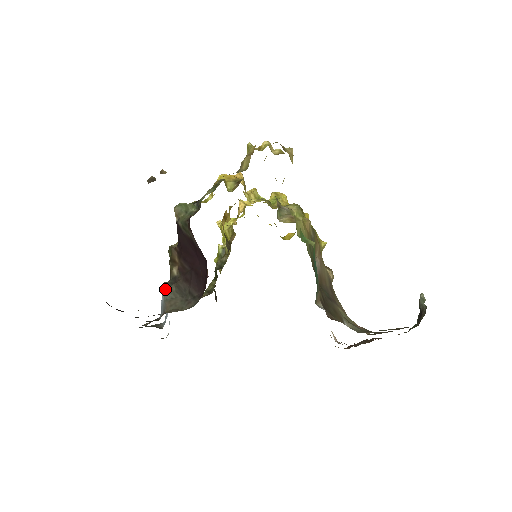
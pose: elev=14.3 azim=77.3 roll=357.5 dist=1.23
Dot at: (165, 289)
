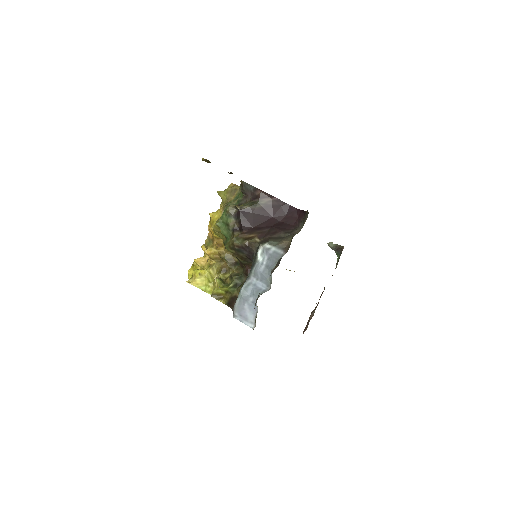
Dot at: (268, 243)
